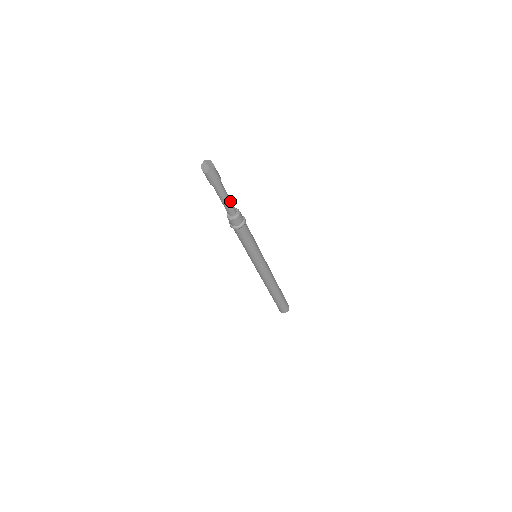
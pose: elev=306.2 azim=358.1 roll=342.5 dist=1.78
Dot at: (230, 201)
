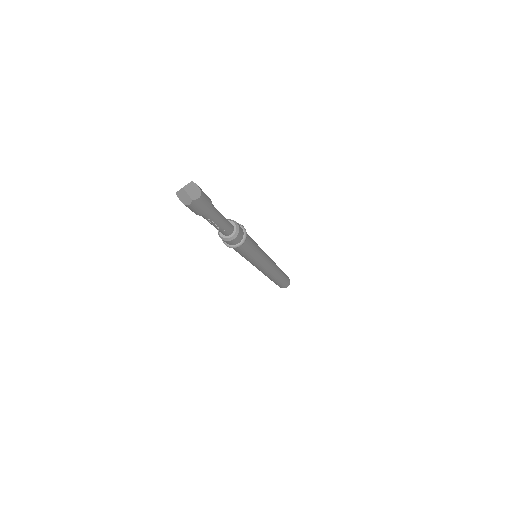
Dot at: (225, 222)
